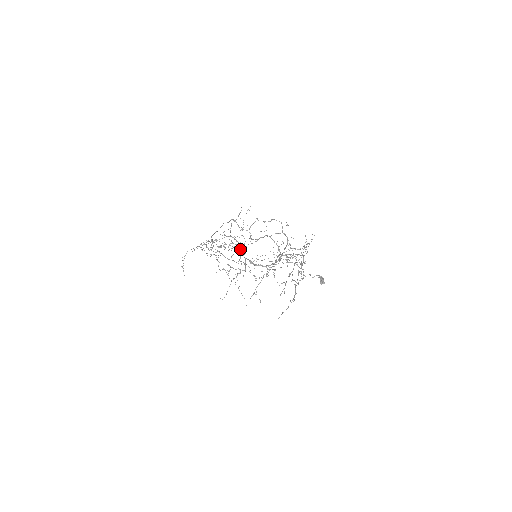
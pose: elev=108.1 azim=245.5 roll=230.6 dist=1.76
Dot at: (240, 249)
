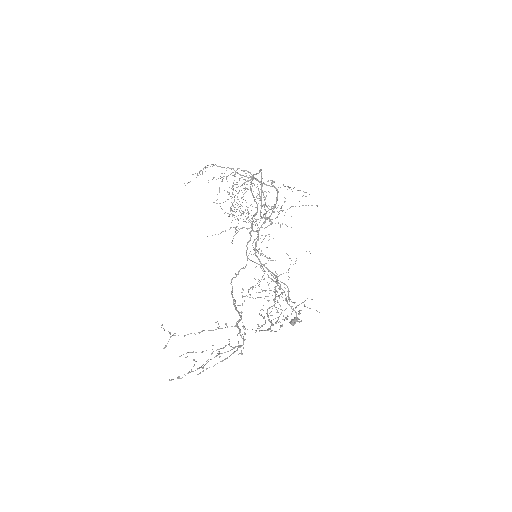
Dot at: occluded
